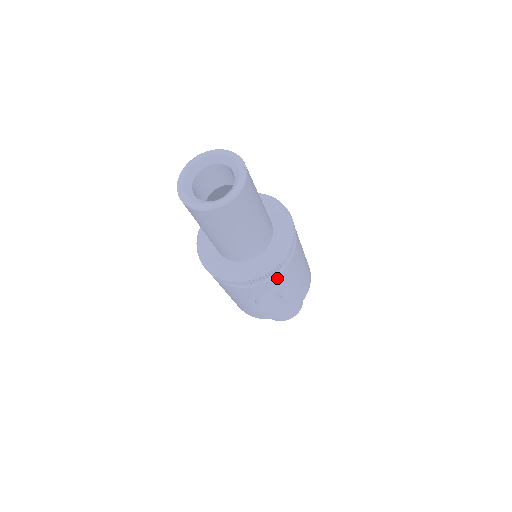
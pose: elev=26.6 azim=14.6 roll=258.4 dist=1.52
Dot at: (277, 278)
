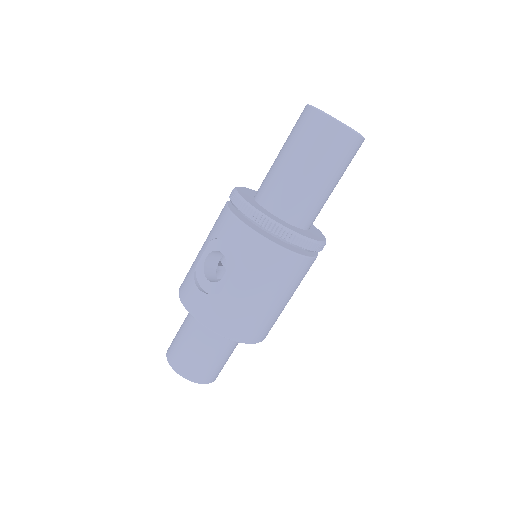
Dot at: (251, 237)
